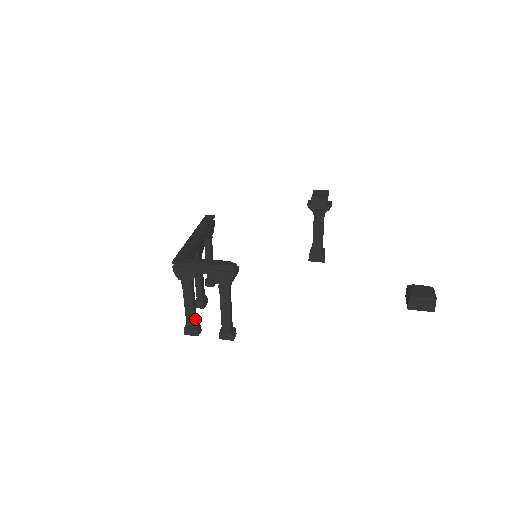
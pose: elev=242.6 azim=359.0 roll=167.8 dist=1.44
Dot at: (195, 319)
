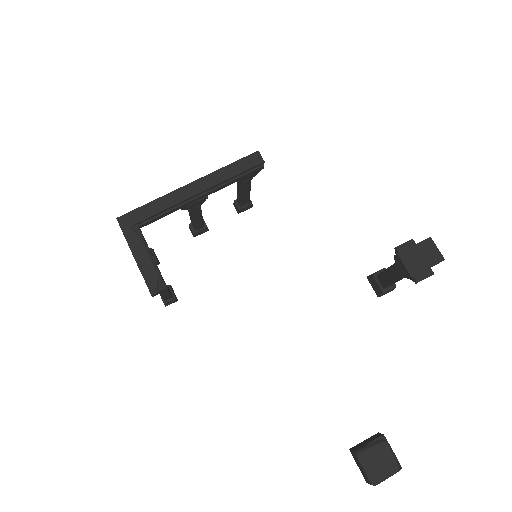
Dot at: occluded
